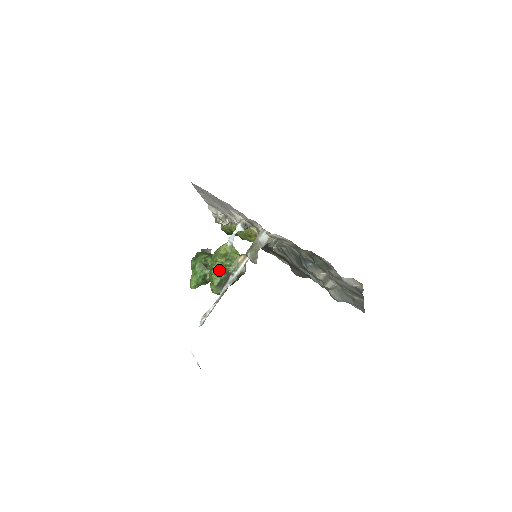
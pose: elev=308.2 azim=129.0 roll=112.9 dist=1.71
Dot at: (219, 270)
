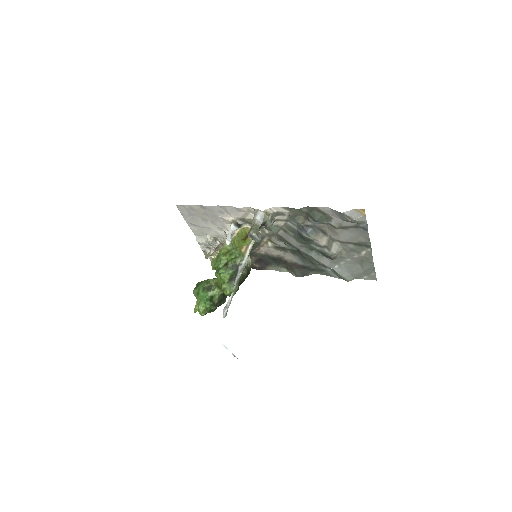
Dot at: (226, 267)
